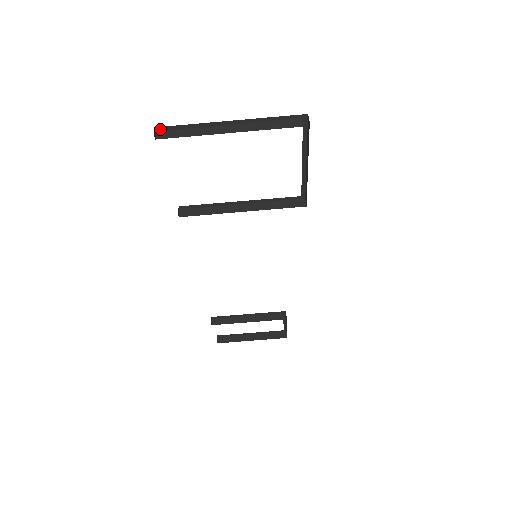
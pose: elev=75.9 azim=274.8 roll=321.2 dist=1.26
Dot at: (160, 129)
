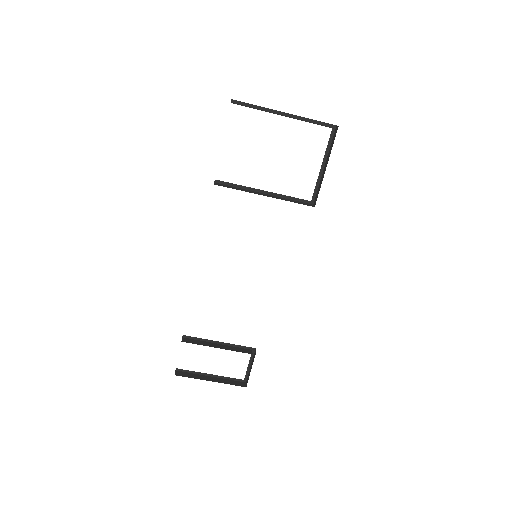
Dot at: (234, 102)
